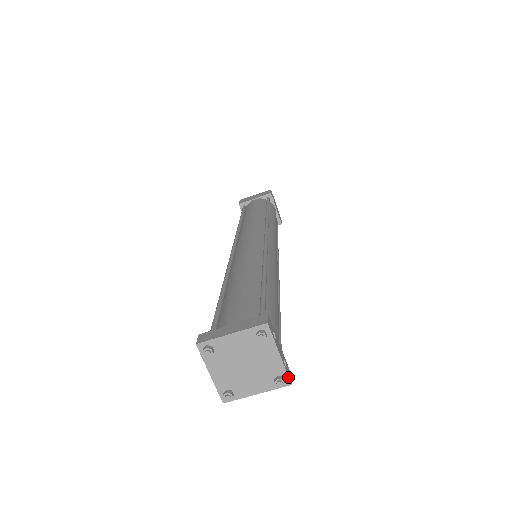
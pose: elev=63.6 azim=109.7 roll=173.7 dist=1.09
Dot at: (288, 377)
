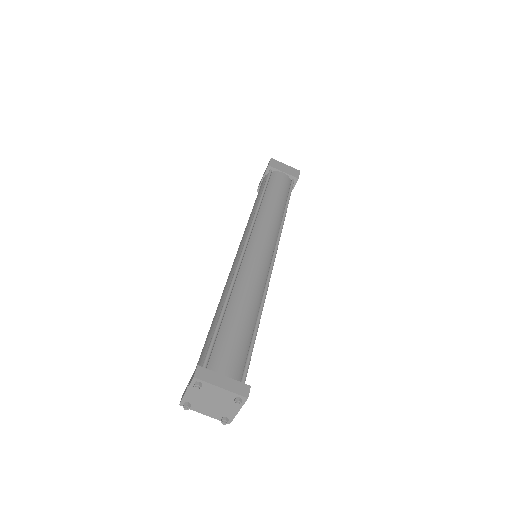
Dot at: occluded
